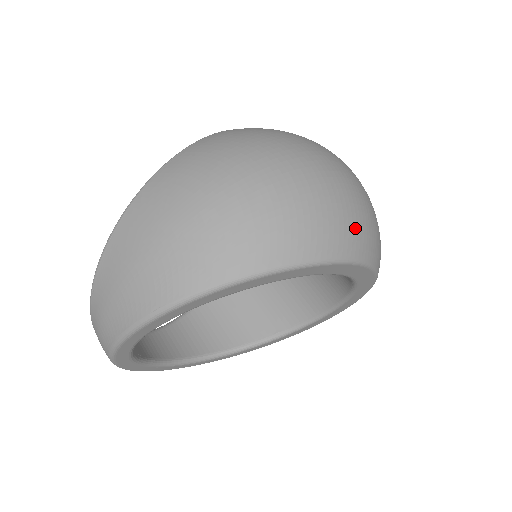
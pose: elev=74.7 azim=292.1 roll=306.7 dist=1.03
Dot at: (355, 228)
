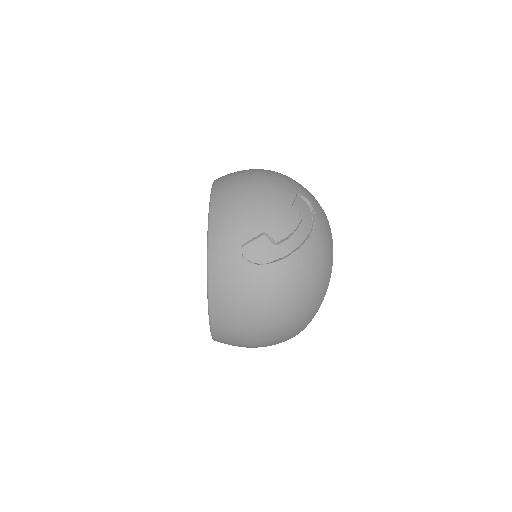
Dot at: (317, 298)
